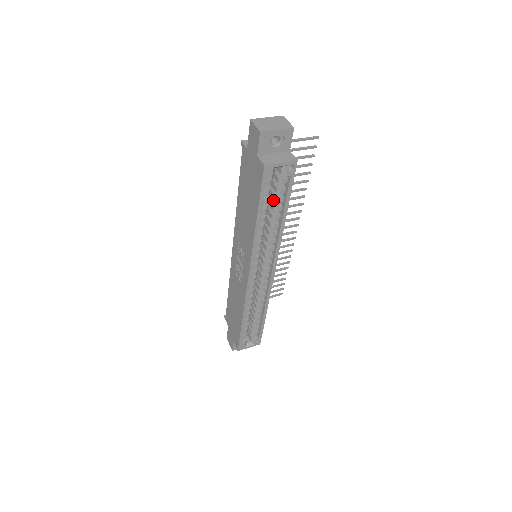
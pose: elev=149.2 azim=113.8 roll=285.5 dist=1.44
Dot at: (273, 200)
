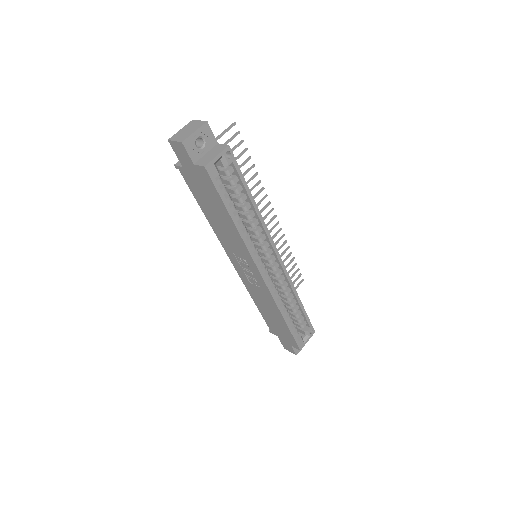
Dot at: (234, 194)
